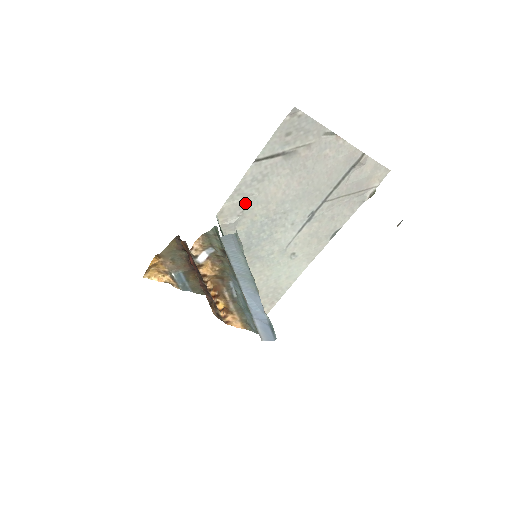
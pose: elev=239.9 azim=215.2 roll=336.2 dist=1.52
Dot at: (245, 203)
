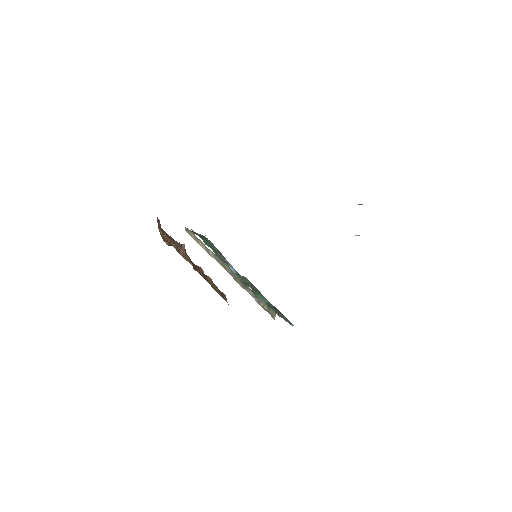
Dot at: occluded
